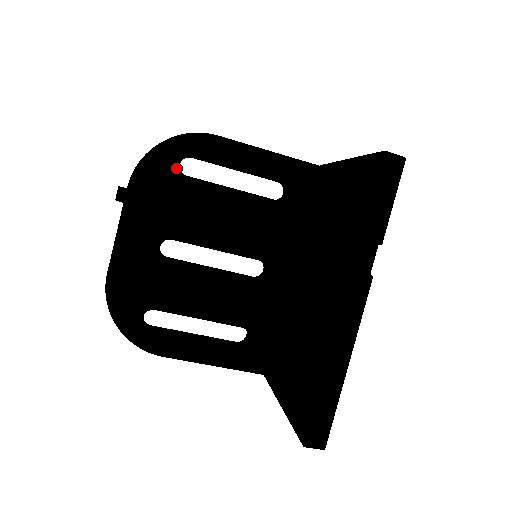
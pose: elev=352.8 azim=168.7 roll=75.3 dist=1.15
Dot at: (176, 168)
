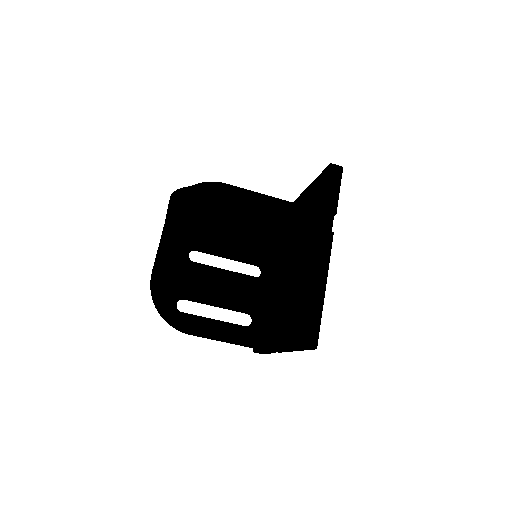
Dot at: occluded
